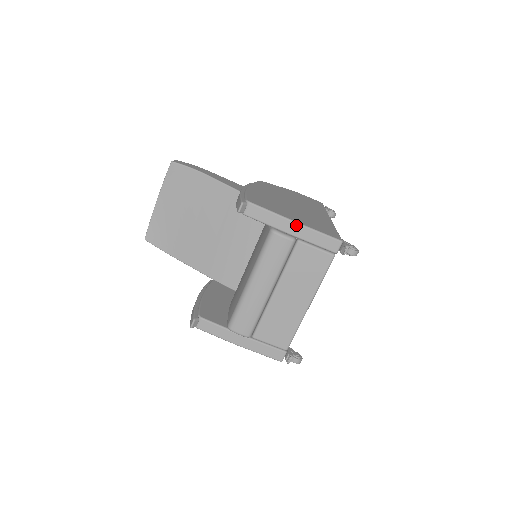
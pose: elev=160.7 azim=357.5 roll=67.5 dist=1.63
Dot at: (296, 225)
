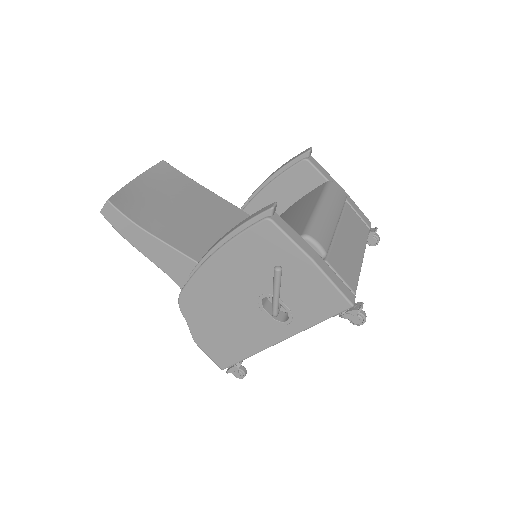
Dot at: (343, 190)
